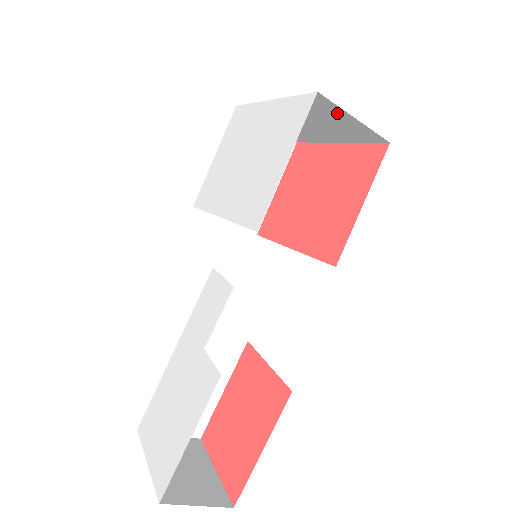
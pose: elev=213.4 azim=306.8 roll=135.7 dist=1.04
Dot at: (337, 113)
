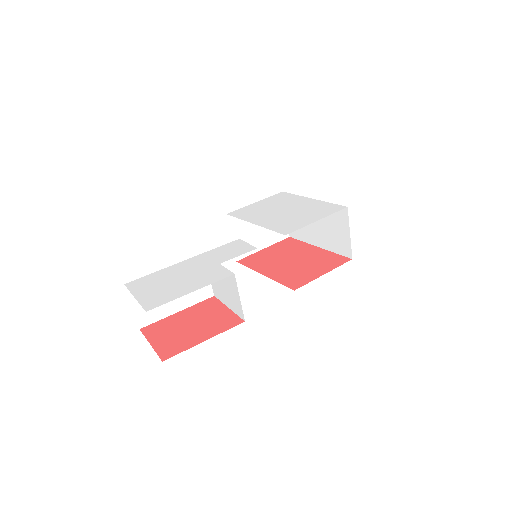
Dot at: (343, 225)
